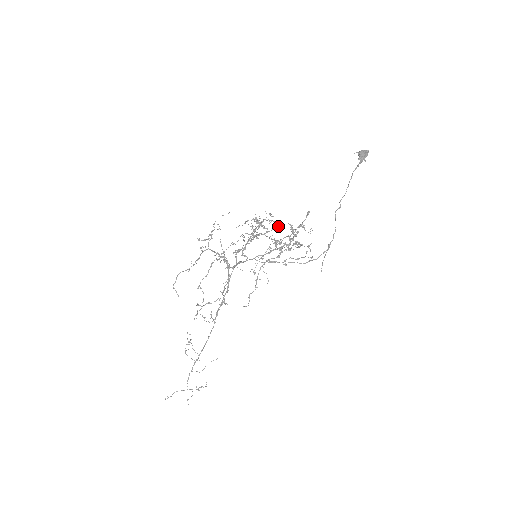
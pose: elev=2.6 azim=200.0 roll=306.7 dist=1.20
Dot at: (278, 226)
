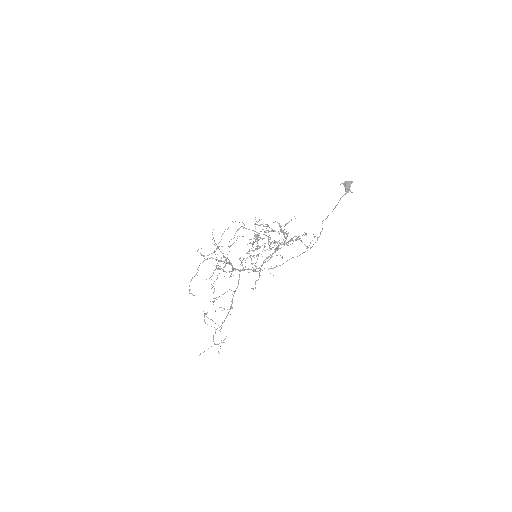
Dot at: occluded
